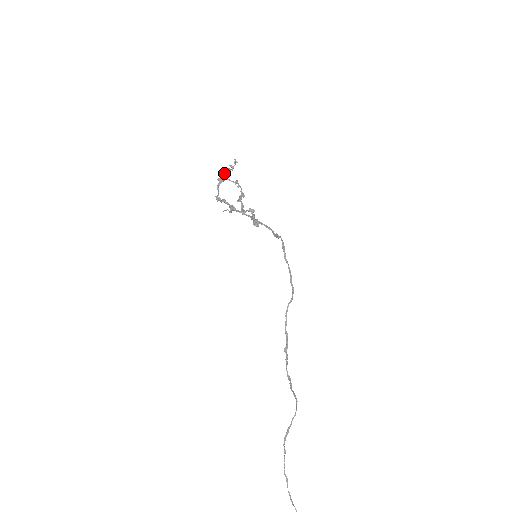
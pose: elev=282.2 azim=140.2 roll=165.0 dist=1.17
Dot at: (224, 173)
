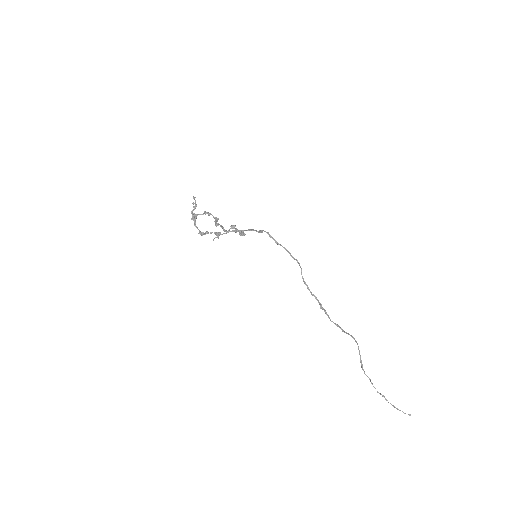
Dot at: (192, 212)
